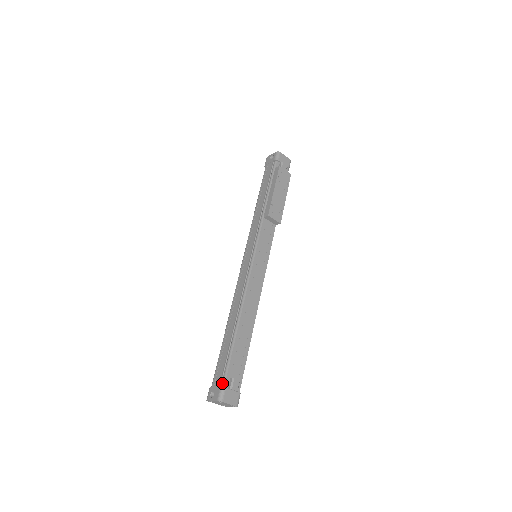
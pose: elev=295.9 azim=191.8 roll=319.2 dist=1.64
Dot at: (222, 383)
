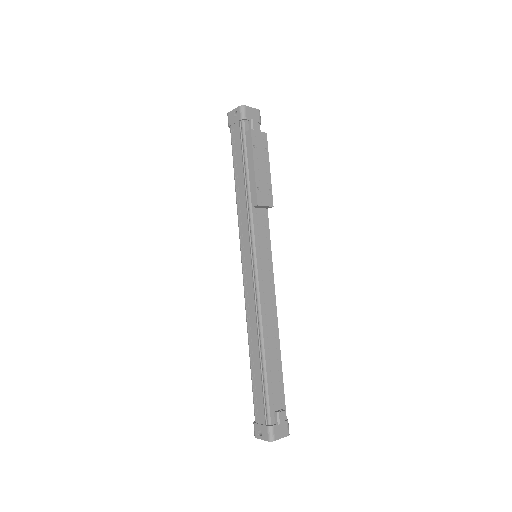
Dot at: (267, 421)
